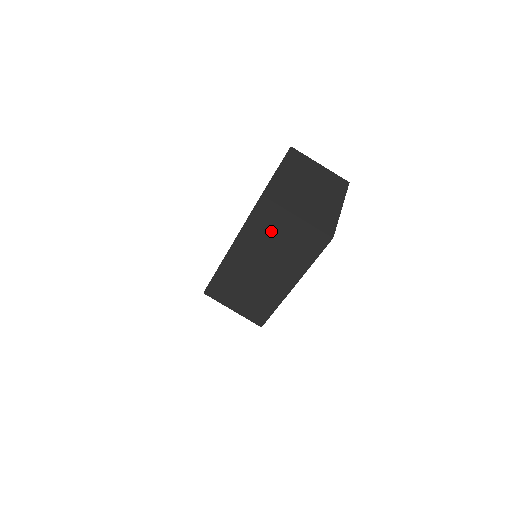
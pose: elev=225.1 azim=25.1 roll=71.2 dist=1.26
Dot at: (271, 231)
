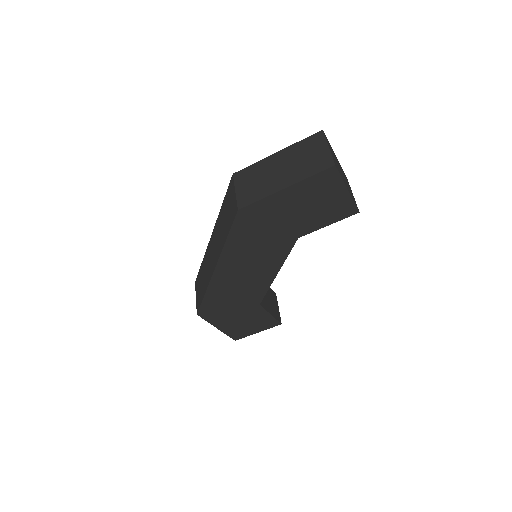
Dot at: (308, 150)
